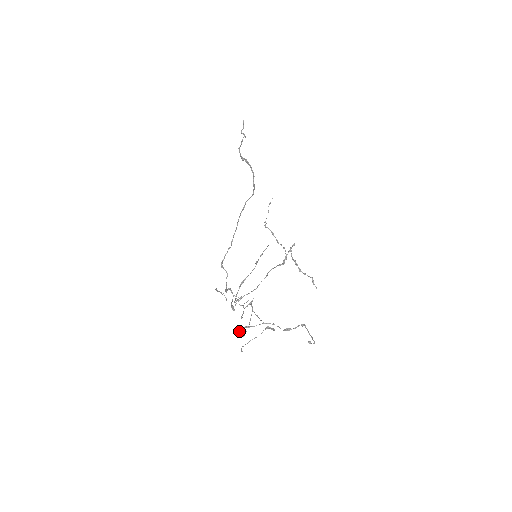
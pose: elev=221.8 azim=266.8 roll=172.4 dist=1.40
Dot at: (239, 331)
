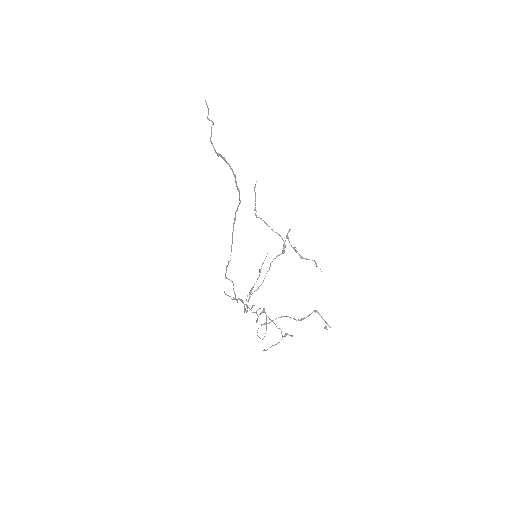
Dot at: occluded
